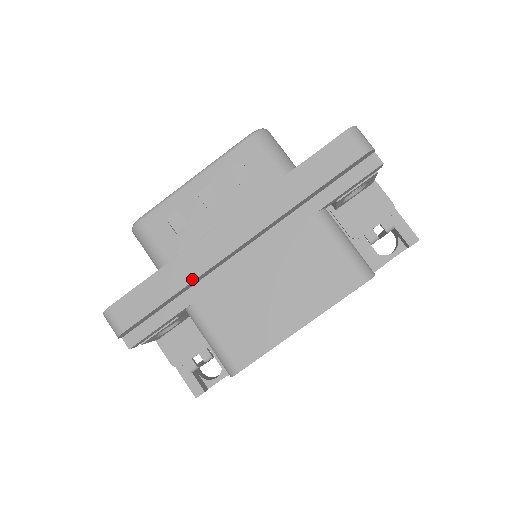
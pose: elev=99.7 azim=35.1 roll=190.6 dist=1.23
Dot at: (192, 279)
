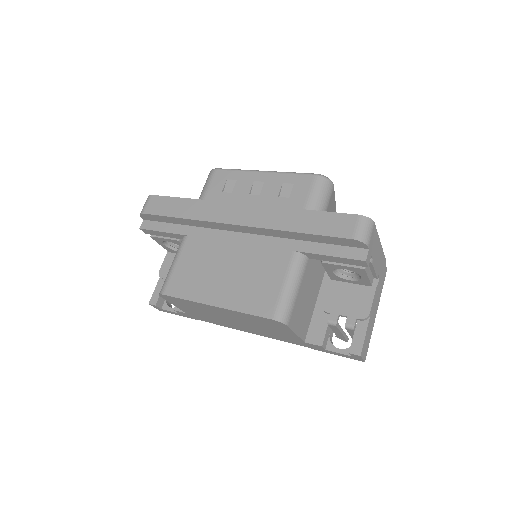
Dot at: (196, 218)
